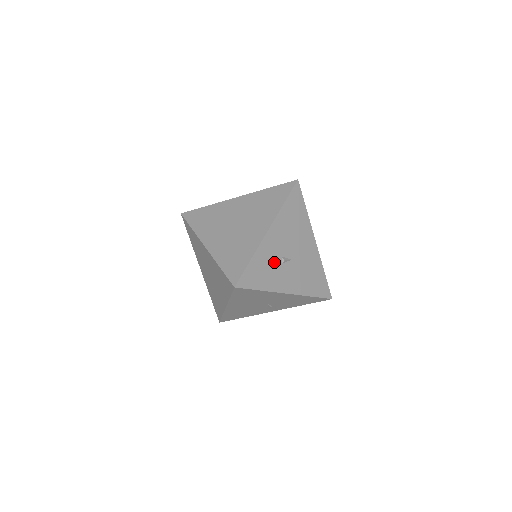
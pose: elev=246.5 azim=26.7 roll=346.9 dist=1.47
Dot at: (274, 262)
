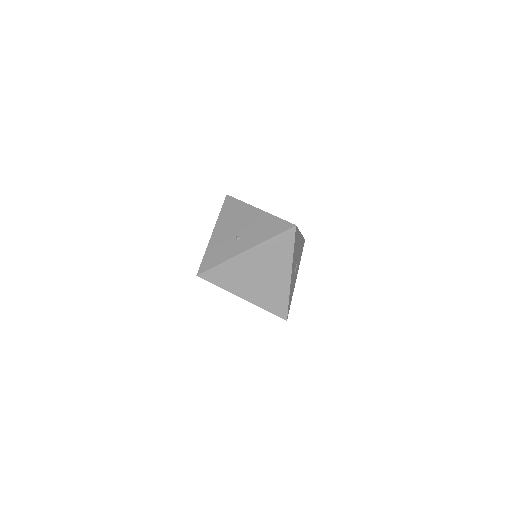
Dot at: (293, 281)
